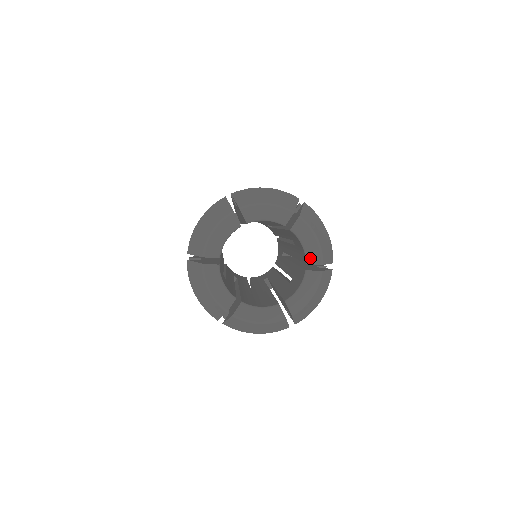
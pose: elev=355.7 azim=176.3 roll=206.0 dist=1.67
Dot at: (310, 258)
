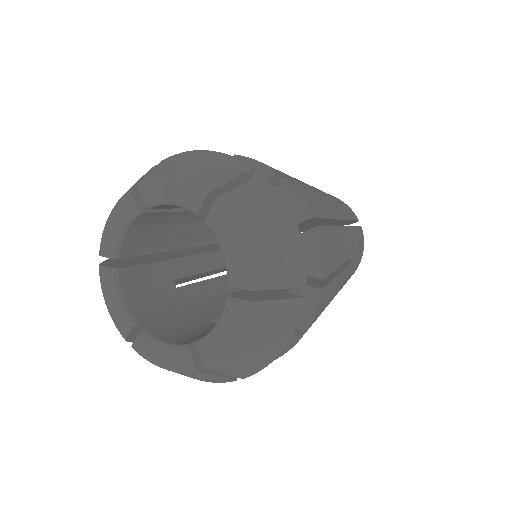
Dot at: (232, 275)
